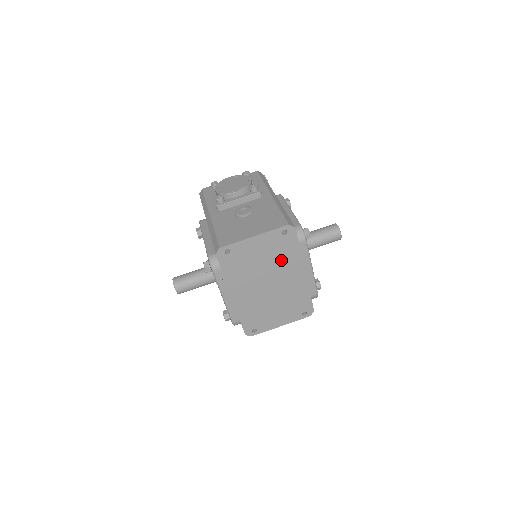
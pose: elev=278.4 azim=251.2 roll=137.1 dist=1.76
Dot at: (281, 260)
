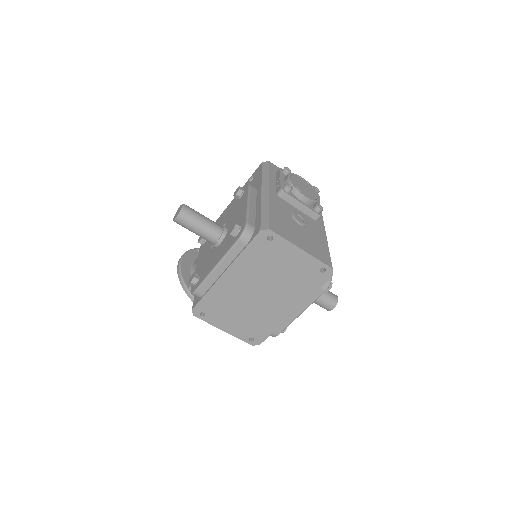
Dot at: (293, 286)
